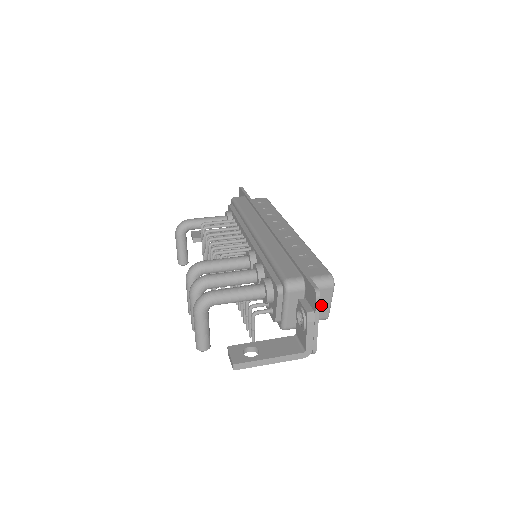
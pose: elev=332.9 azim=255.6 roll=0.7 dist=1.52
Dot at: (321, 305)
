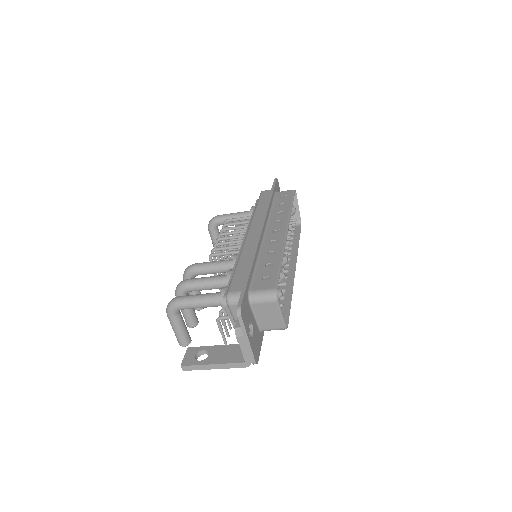
Dot at: (272, 317)
